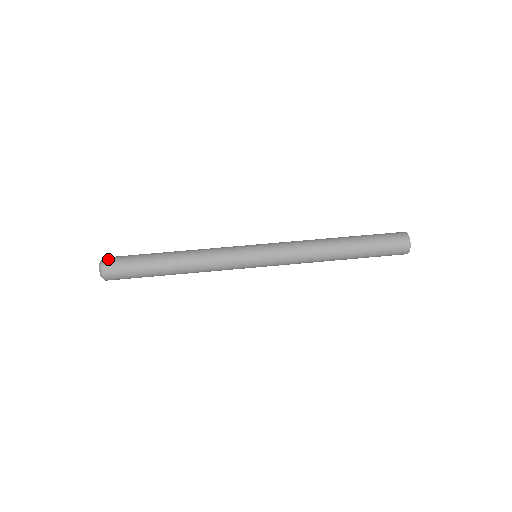
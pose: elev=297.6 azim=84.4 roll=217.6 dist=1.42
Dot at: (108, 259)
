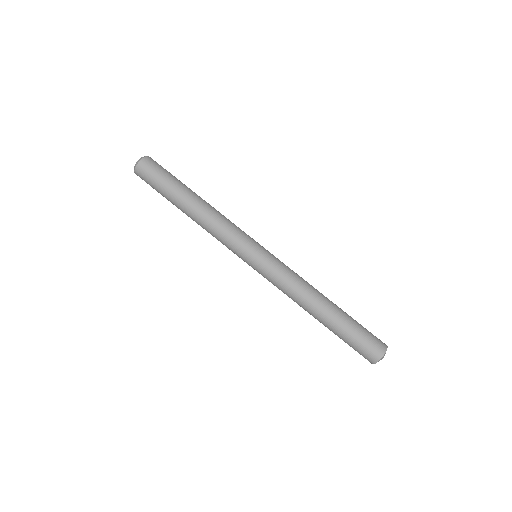
Dot at: (151, 159)
